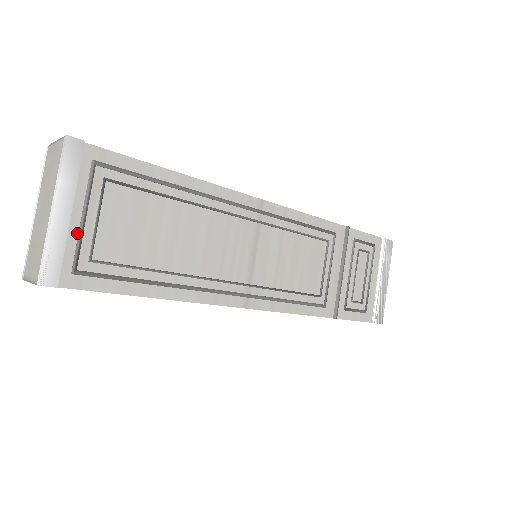
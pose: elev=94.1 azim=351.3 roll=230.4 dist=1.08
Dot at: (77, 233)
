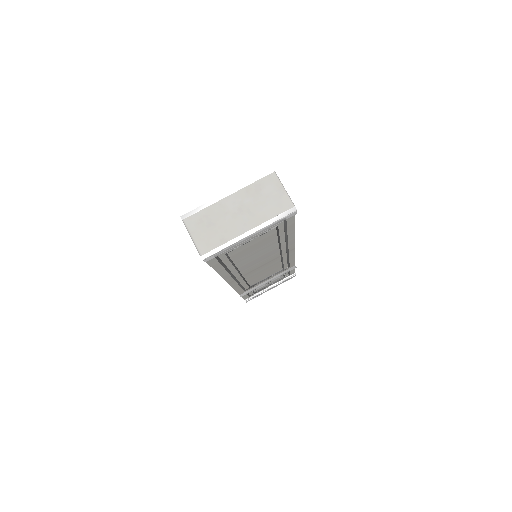
Dot at: occluded
